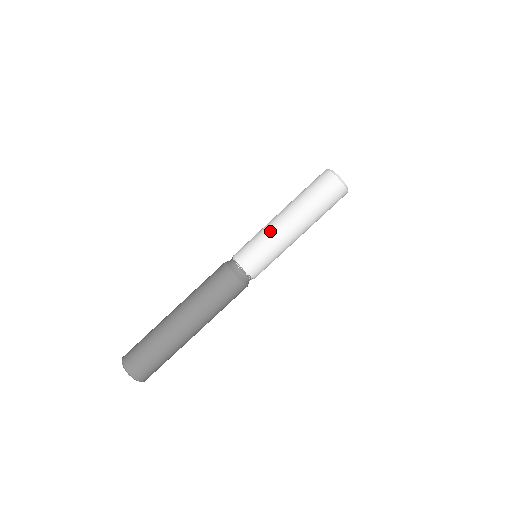
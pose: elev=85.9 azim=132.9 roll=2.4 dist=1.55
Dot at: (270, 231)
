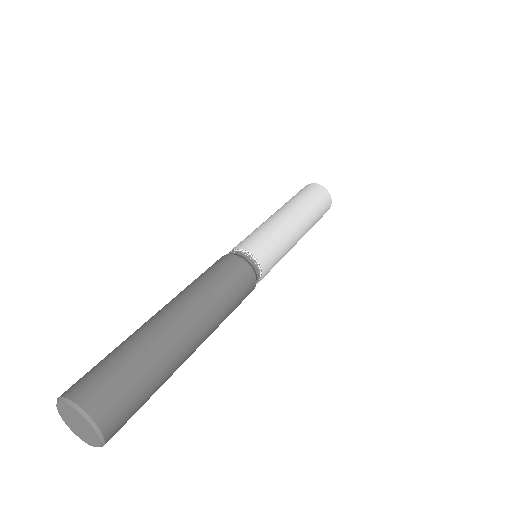
Dot at: (264, 222)
